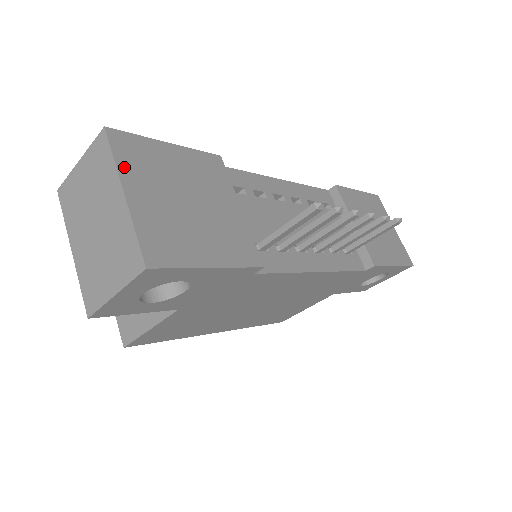
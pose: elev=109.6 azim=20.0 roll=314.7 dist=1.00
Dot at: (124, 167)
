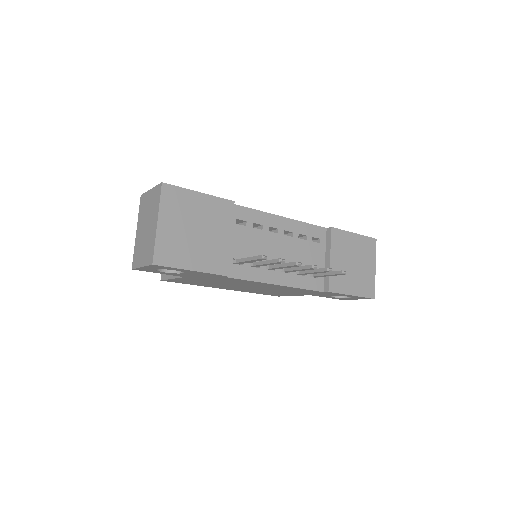
Dot at: (164, 207)
